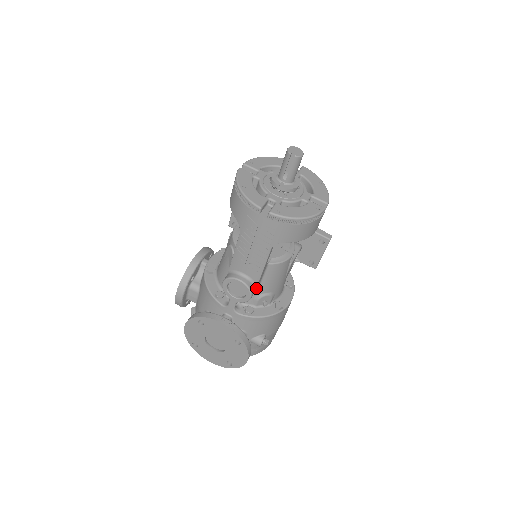
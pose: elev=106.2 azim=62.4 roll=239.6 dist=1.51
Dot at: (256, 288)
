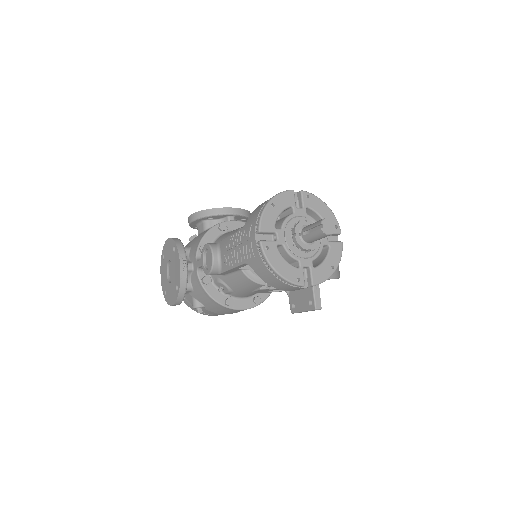
Dot at: (220, 273)
